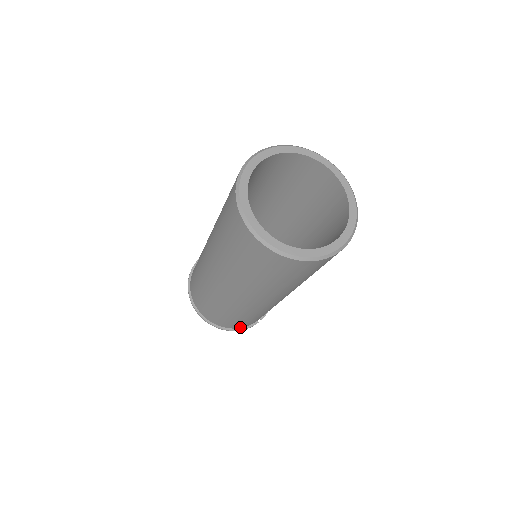
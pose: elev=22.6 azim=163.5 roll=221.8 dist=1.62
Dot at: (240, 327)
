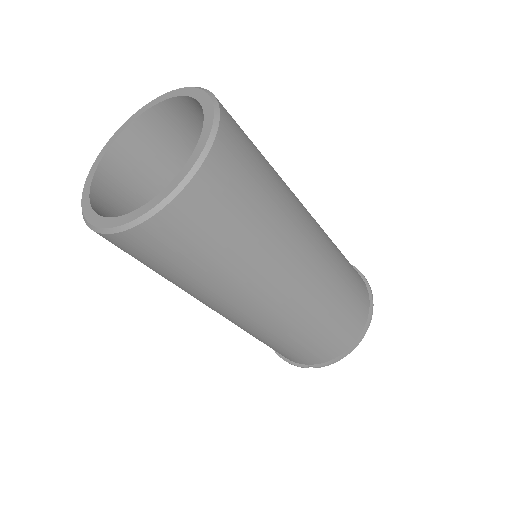
Dot at: occluded
